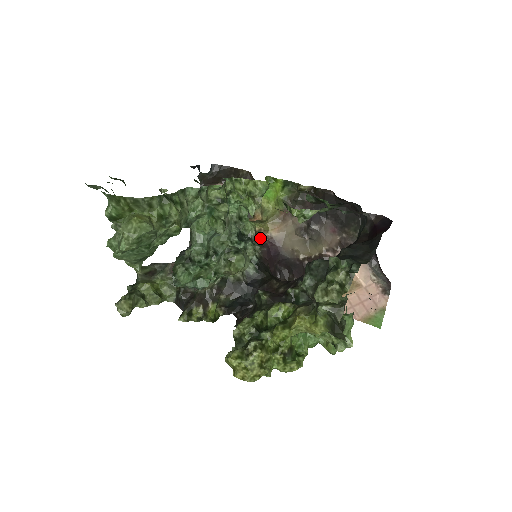
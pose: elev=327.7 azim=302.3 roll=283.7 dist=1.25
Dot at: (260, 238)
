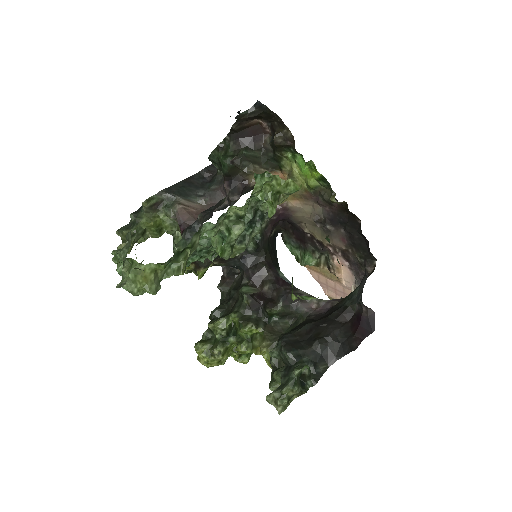
Dot at: occluded
